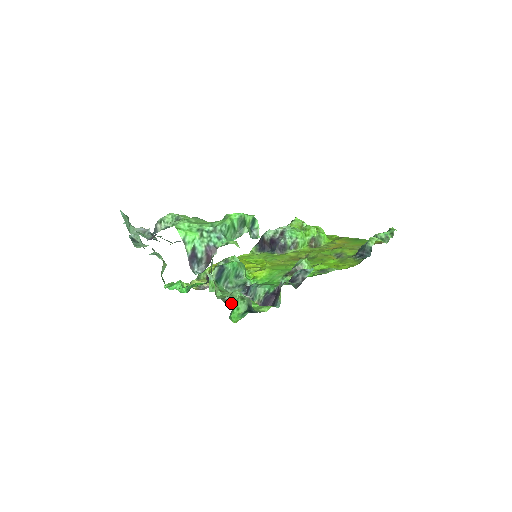
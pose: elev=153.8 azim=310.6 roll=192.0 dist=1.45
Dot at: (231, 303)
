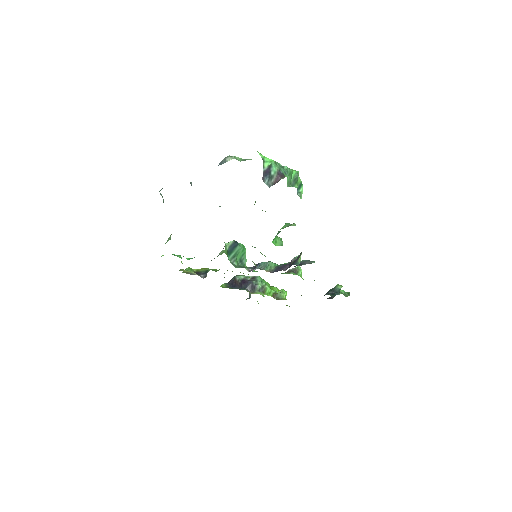
Dot at: occluded
